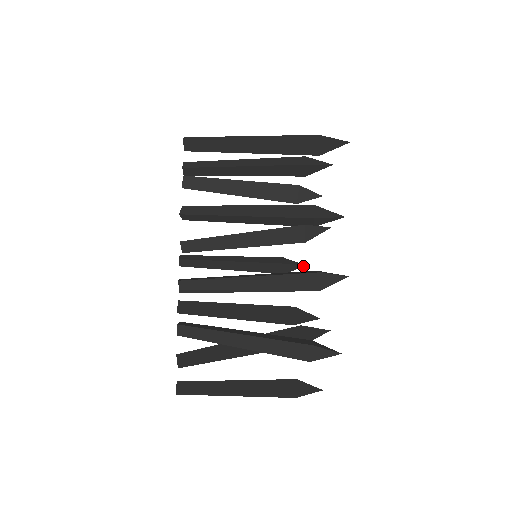
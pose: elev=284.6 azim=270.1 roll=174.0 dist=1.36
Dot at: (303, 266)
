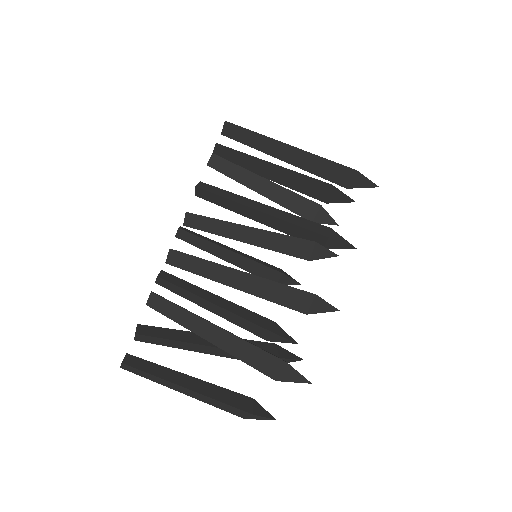
Dot at: (298, 284)
